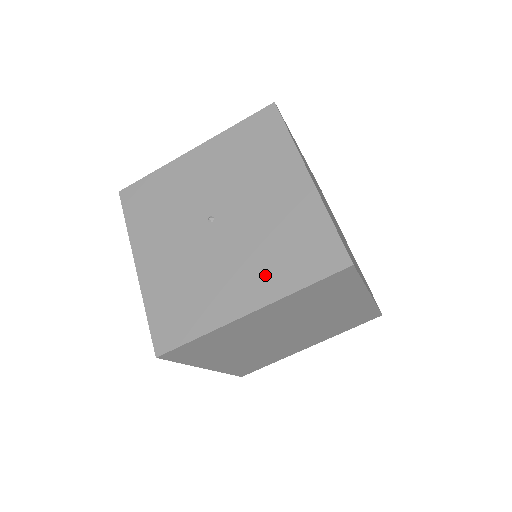
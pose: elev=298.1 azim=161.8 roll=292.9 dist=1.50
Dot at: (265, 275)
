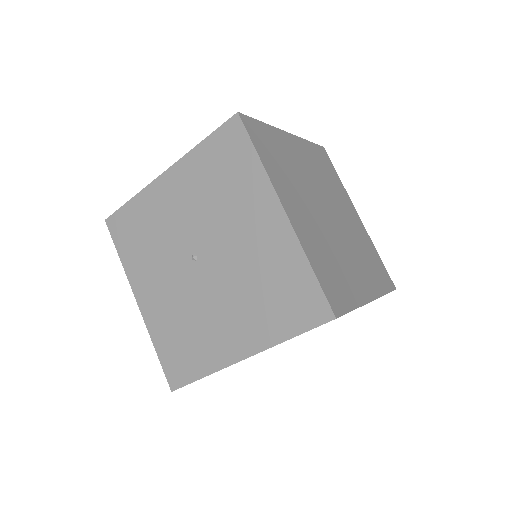
Dot at: (253, 322)
